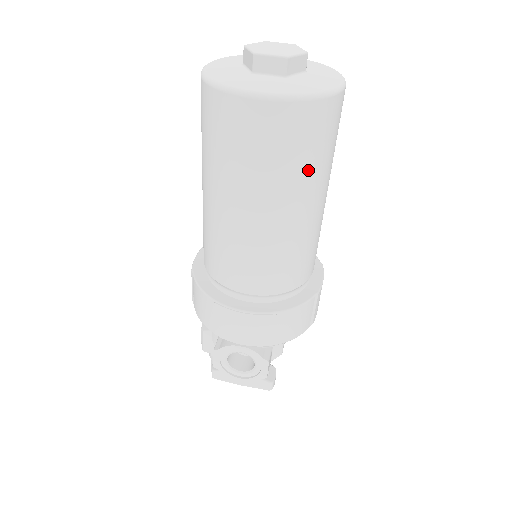
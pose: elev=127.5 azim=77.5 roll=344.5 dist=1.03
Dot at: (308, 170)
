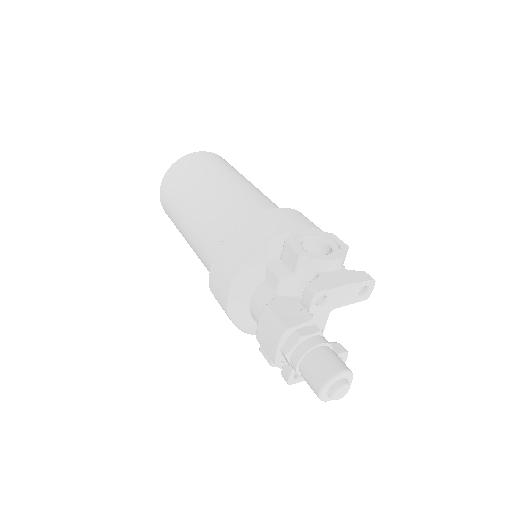
Dot at: occluded
